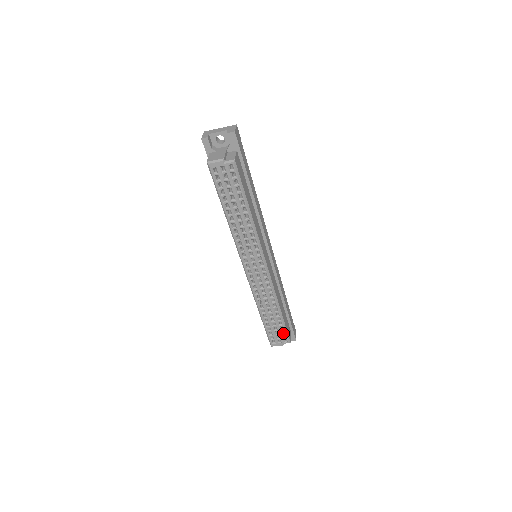
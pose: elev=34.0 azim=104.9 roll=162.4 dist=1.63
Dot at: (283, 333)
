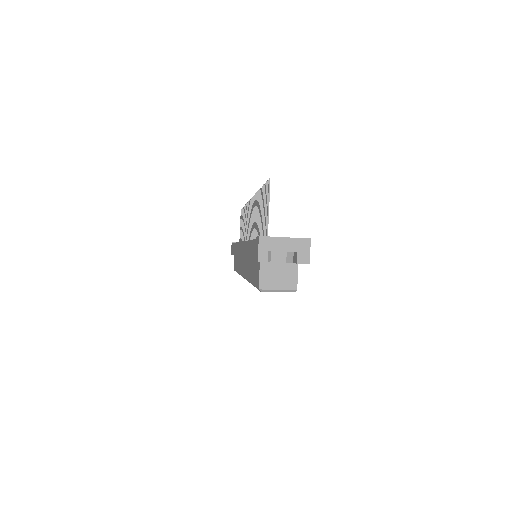
Dot at: occluded
